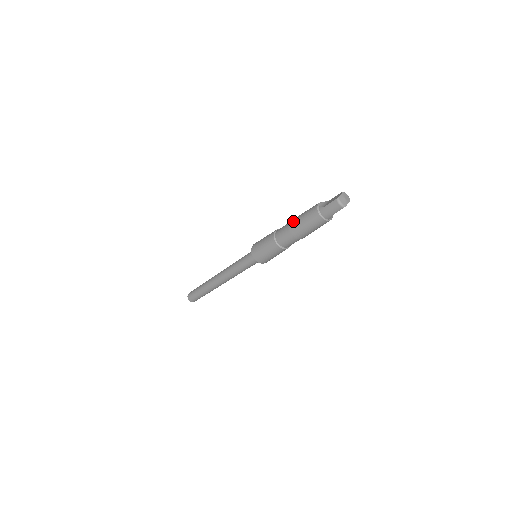
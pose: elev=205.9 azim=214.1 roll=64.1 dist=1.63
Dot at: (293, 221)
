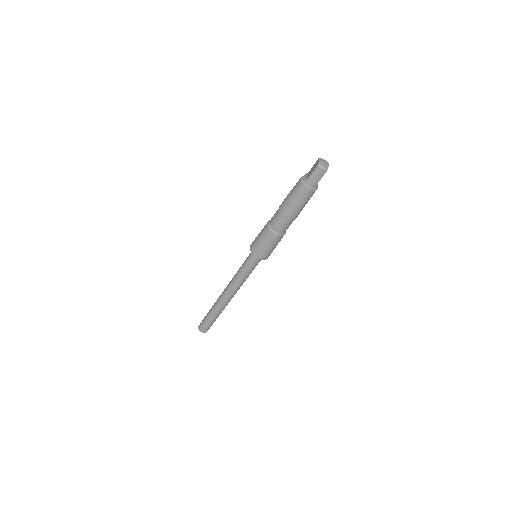
Dot at: (283, 205)
